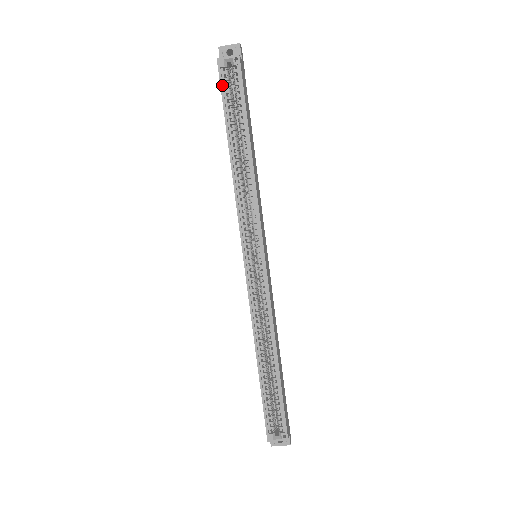
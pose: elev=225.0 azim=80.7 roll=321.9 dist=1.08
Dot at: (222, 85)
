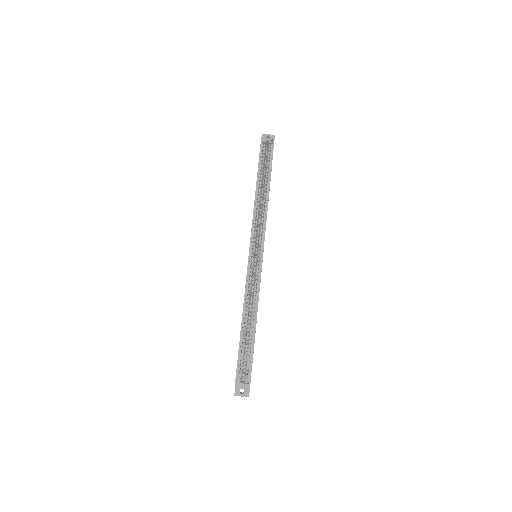
Dot at: (261, 151)
